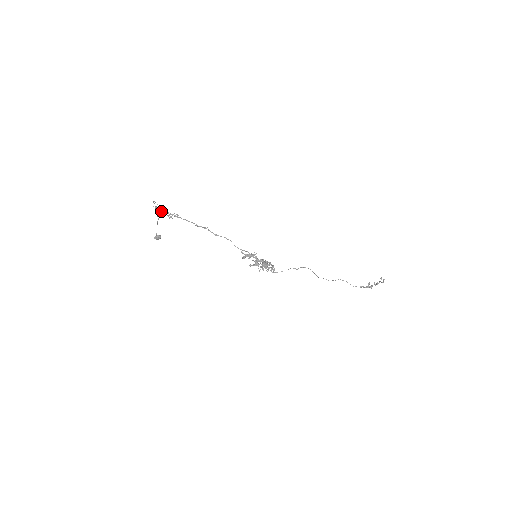
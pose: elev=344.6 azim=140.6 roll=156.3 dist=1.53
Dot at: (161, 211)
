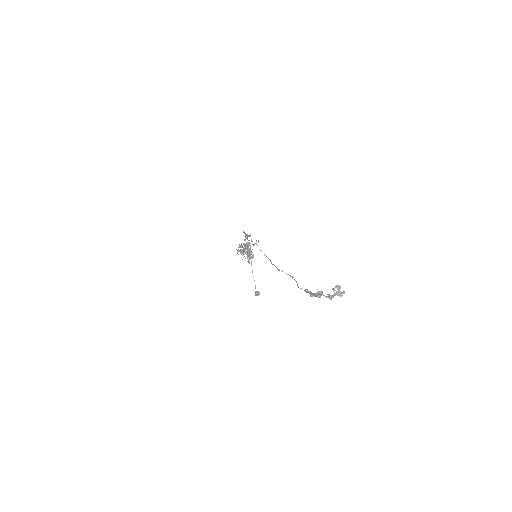
Dot at: (247, 238)
